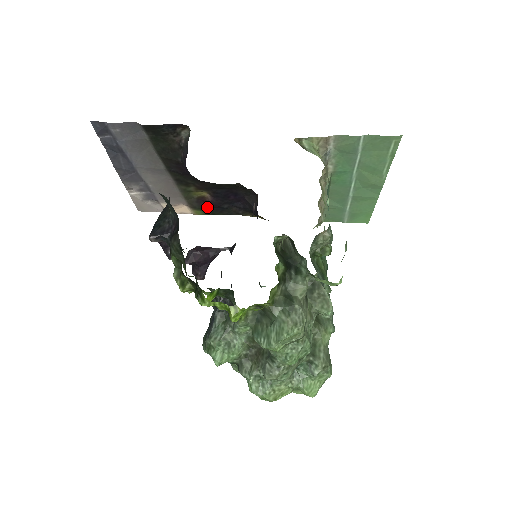
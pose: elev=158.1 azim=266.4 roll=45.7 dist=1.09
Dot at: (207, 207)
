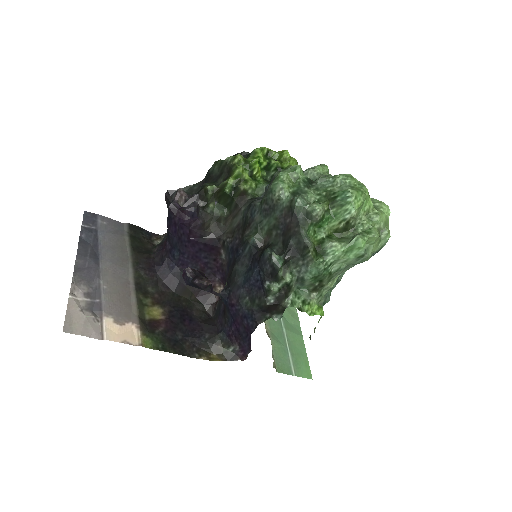
Dot at: (159, 333)
